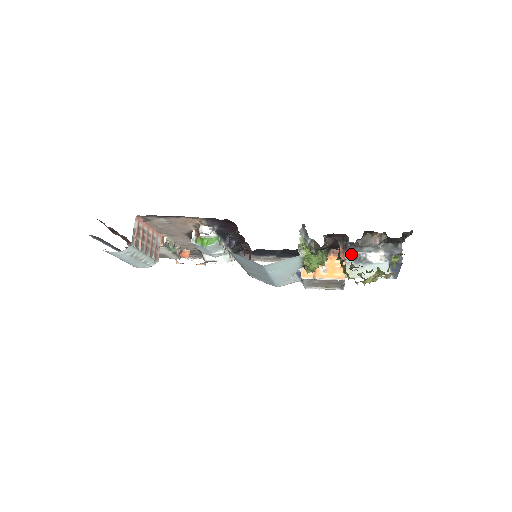
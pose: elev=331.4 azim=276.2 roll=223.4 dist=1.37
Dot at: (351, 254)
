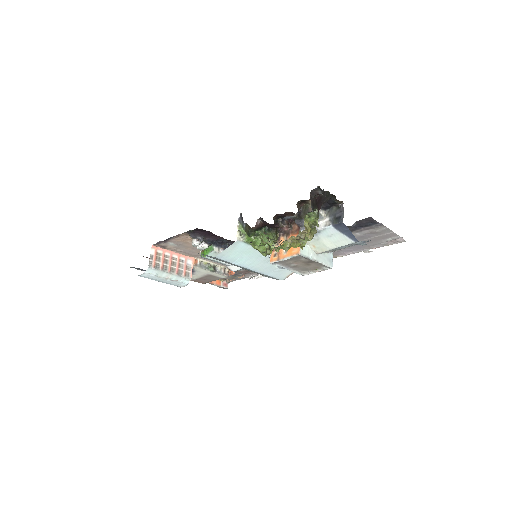
Dot at: (304, 229)
